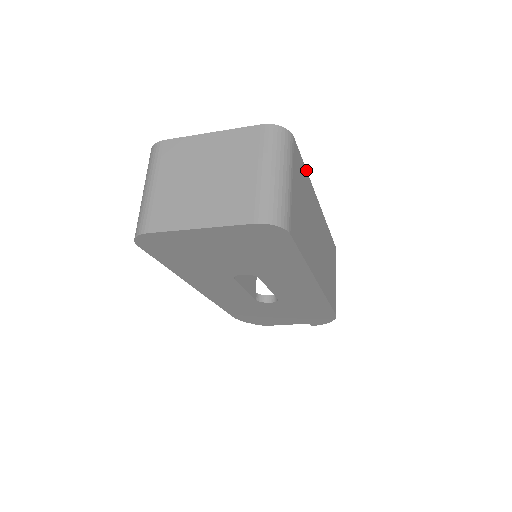
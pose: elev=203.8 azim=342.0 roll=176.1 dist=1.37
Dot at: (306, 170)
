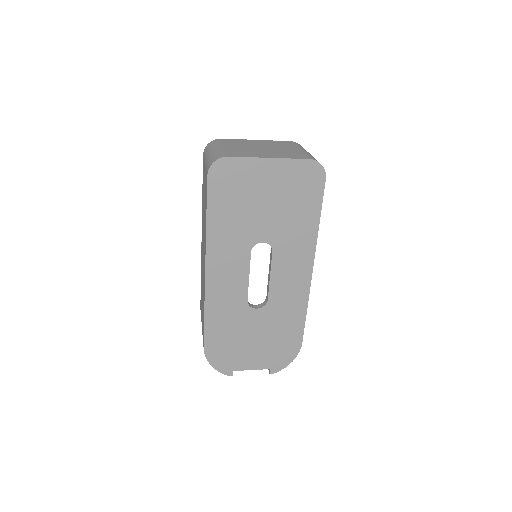
Dot at: occluded
